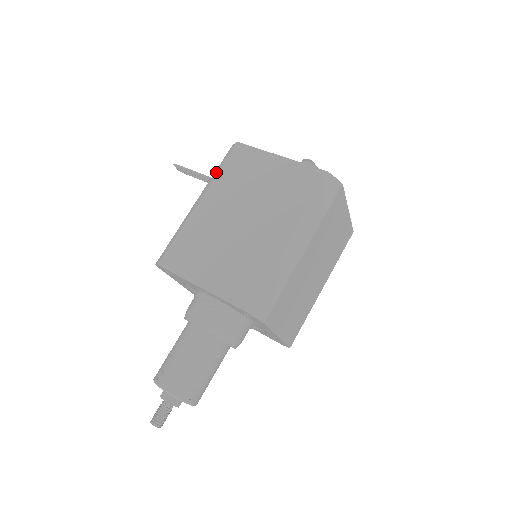
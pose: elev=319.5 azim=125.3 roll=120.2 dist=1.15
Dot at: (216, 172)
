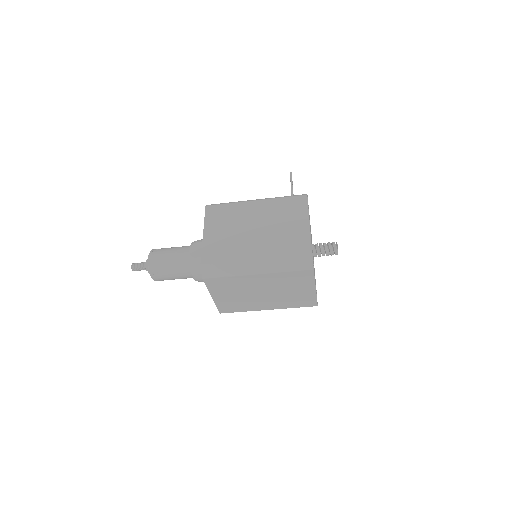
Dot at: (281, 197)
